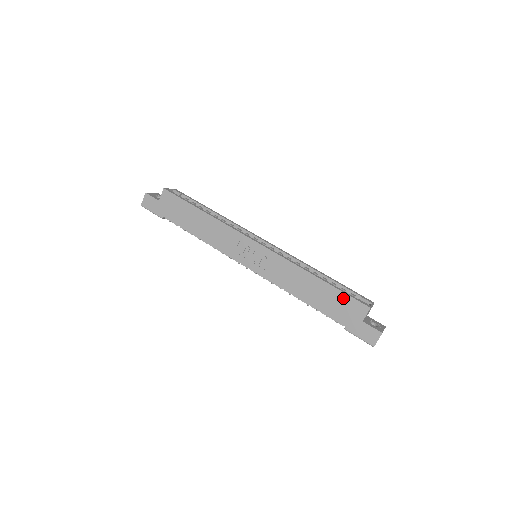
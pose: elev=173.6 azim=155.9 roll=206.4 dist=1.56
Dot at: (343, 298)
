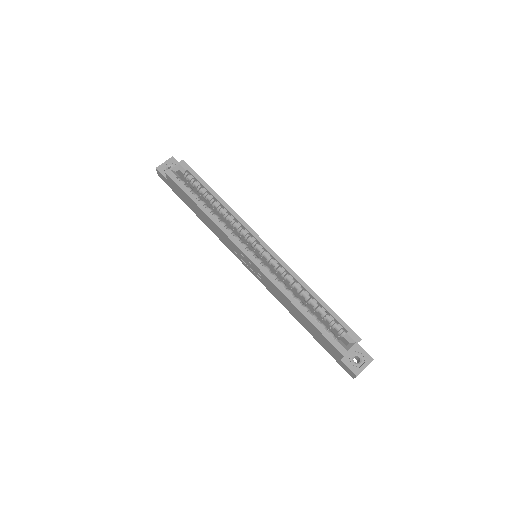
Dot at: (322, 336)
